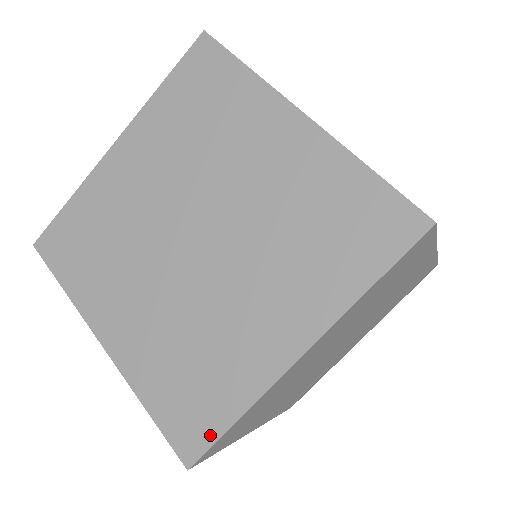
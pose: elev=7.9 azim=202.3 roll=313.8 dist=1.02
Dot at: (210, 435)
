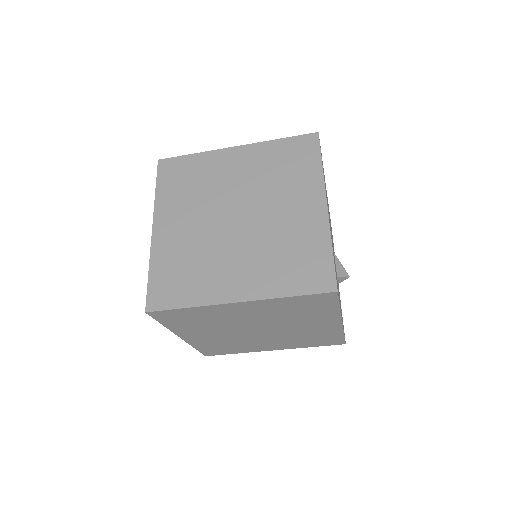
Dot at: (168, 305)
